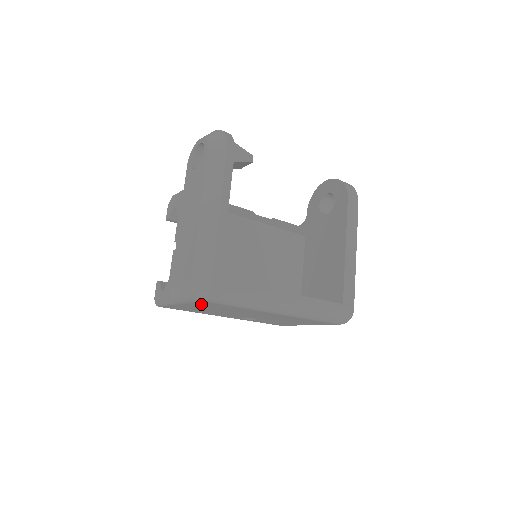
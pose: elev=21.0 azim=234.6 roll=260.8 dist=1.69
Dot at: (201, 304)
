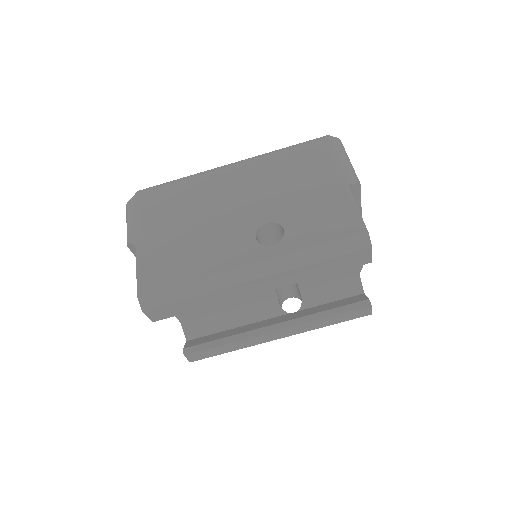
Dot at: (149, 213)
